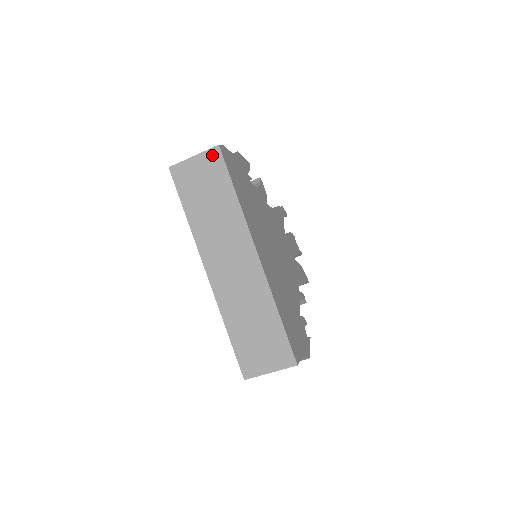
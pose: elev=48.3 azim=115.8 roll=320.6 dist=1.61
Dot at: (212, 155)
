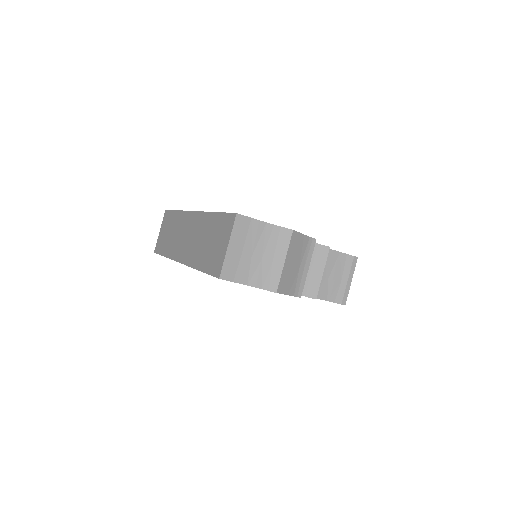
Dot at: (165, 217)
